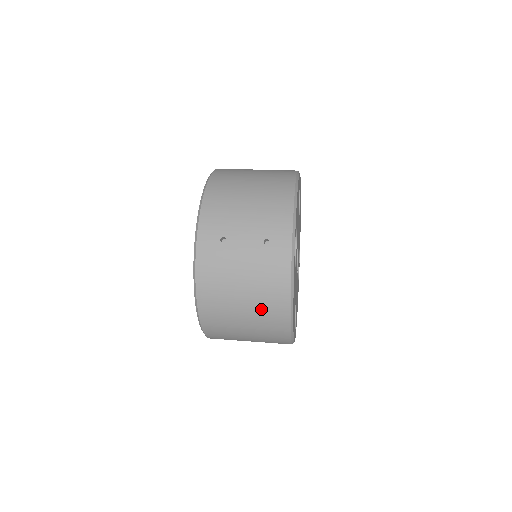
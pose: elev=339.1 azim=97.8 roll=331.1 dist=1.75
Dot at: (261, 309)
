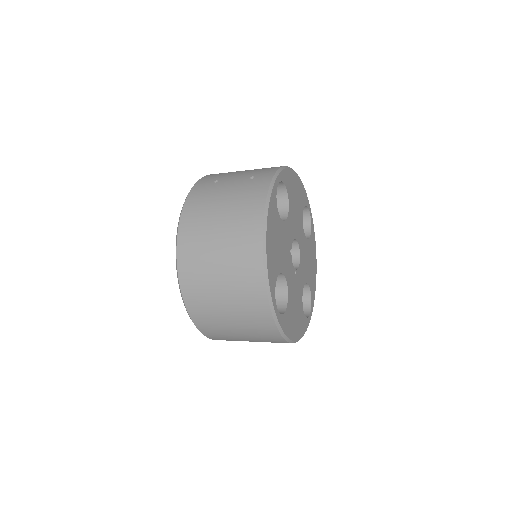
Dot at: (235, 229)
